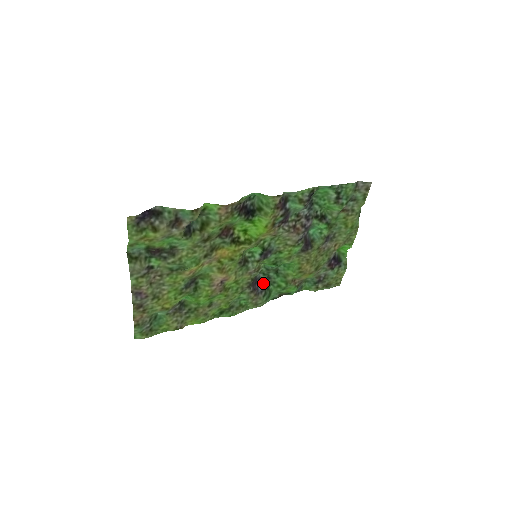
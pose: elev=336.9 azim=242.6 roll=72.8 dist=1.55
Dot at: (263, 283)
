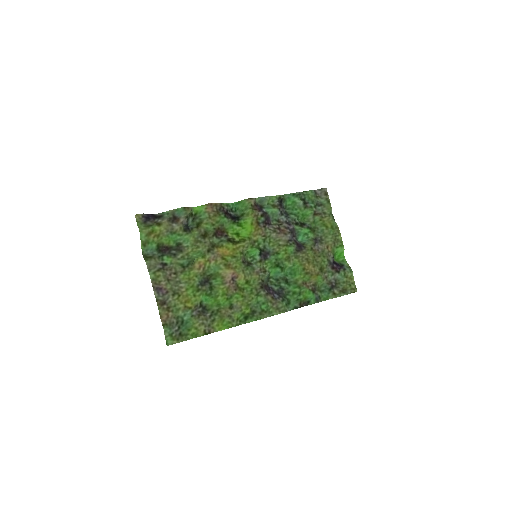
Dot at: (278, 293)
